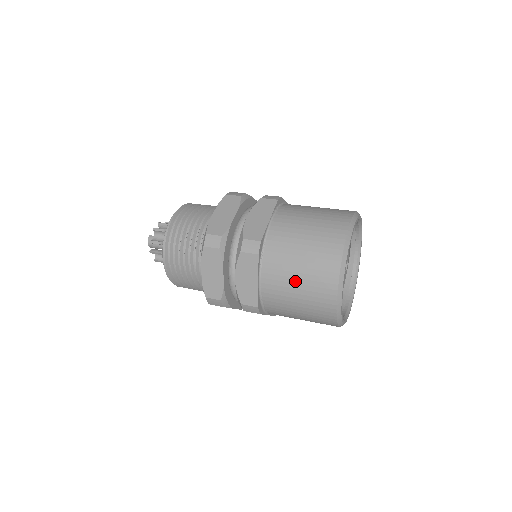
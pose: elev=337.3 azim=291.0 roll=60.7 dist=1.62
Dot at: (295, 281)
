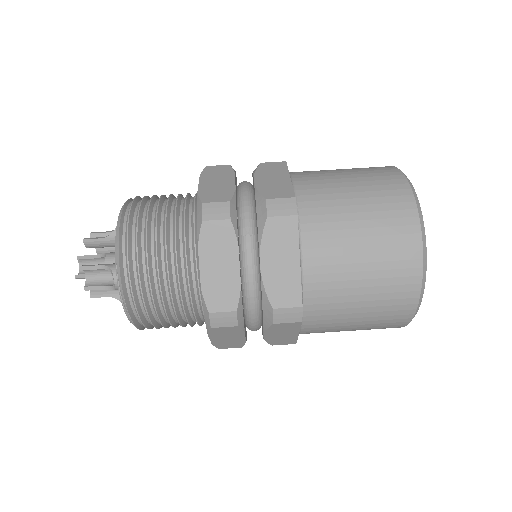
Dot at: occluded
